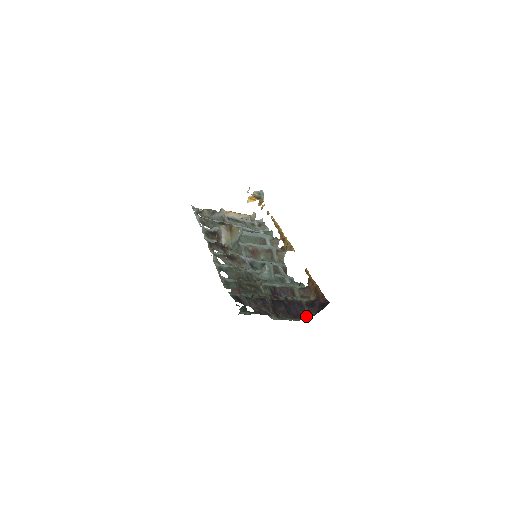
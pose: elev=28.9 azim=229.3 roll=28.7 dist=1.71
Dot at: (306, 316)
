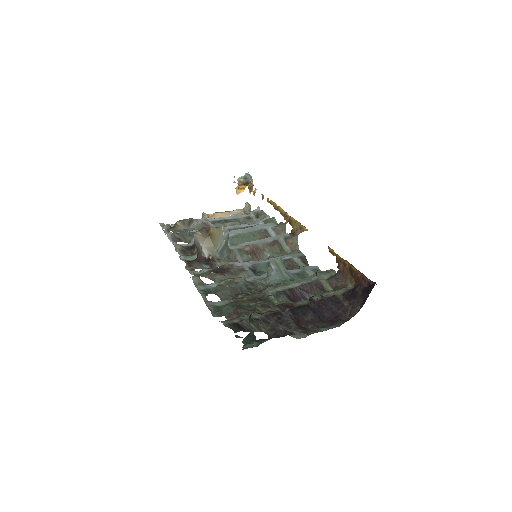
Dot at: (349, 315)
